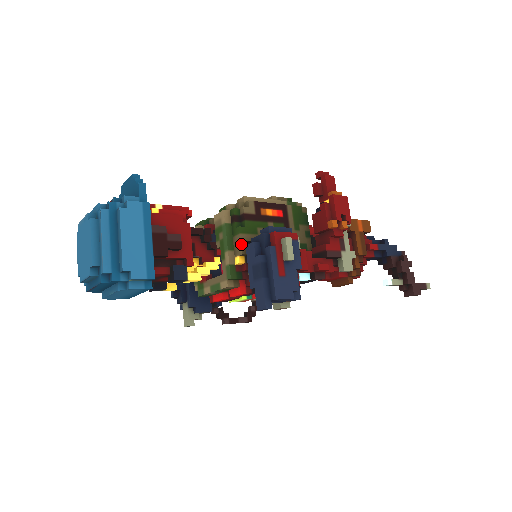
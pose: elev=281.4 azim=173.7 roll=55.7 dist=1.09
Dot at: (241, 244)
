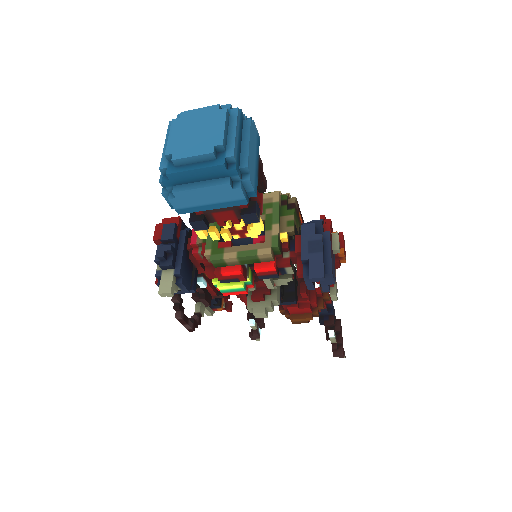
Dot at: (294, 223)
